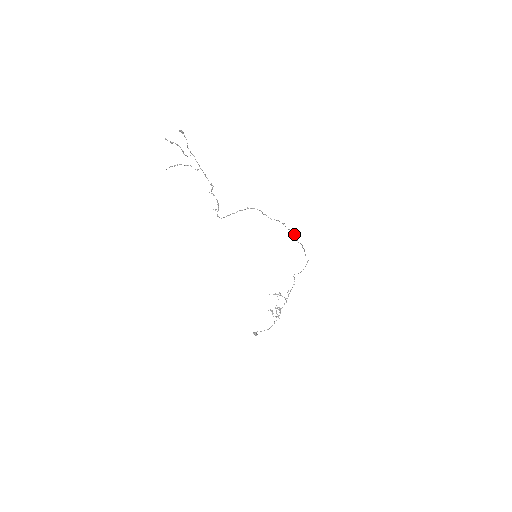
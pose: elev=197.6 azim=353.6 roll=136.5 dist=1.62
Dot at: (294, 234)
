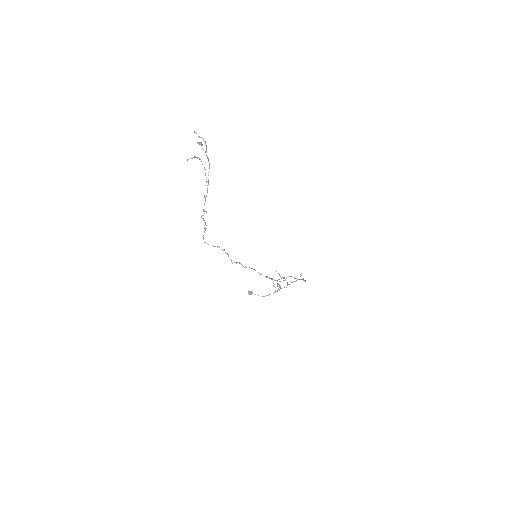
Dot at: (273, 279)
